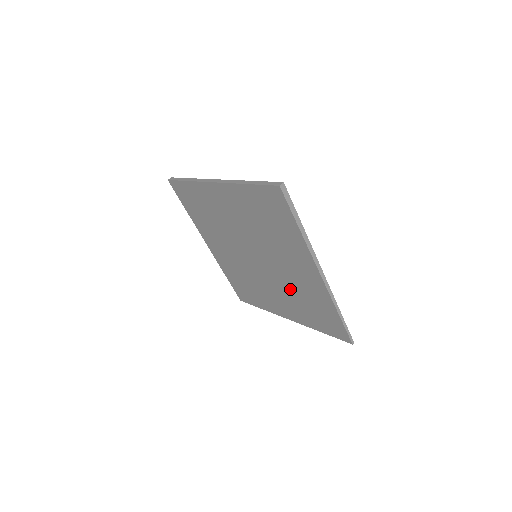
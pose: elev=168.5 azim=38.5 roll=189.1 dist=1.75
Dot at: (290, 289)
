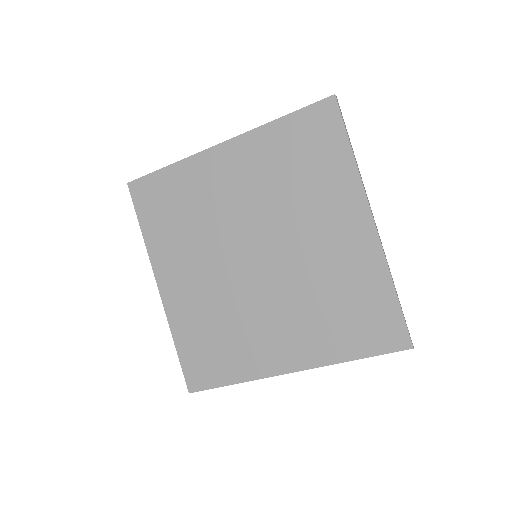
Dot at: (310, 289)
